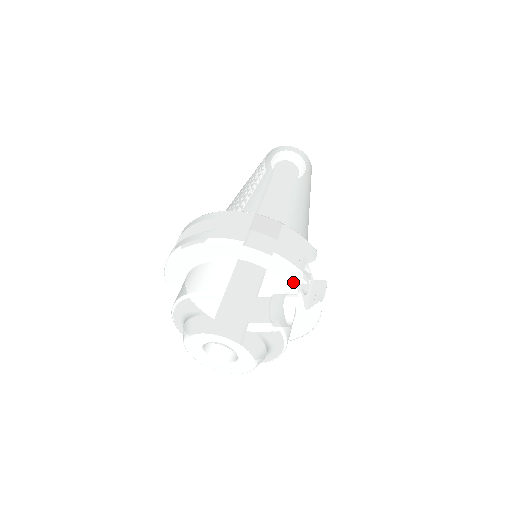
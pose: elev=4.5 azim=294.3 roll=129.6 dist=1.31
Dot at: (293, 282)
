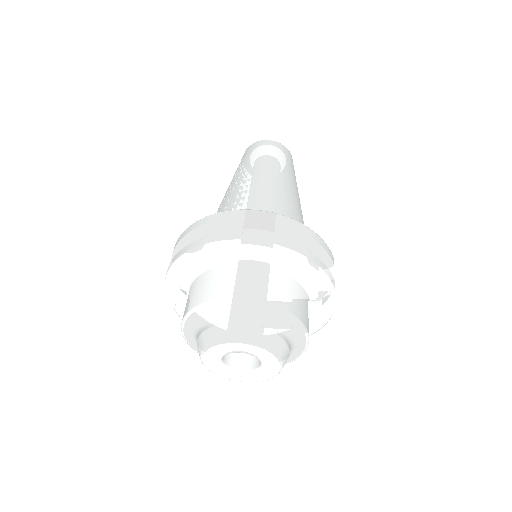
Dot at: (317, 288)
